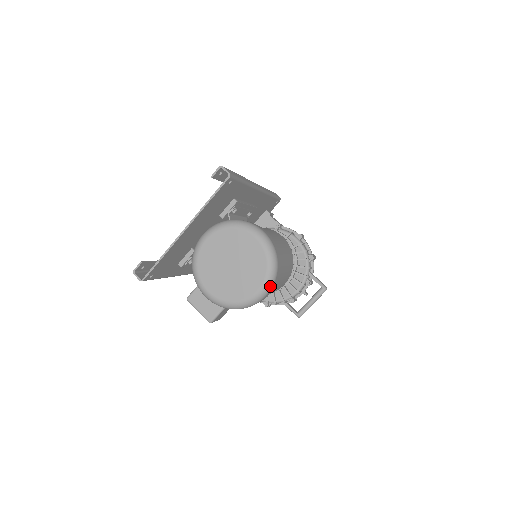
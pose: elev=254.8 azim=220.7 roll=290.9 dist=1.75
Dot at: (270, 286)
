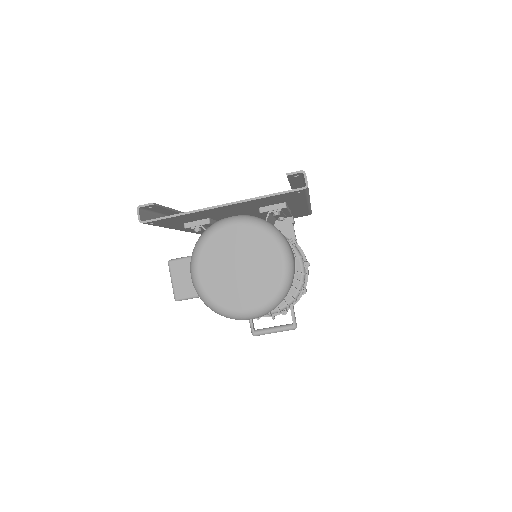
Dot at: (262, 314)
